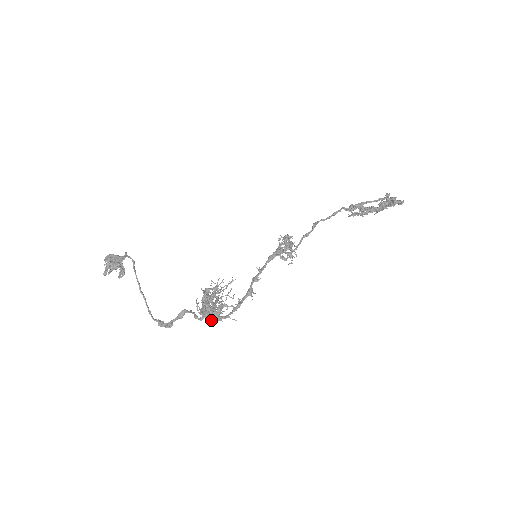
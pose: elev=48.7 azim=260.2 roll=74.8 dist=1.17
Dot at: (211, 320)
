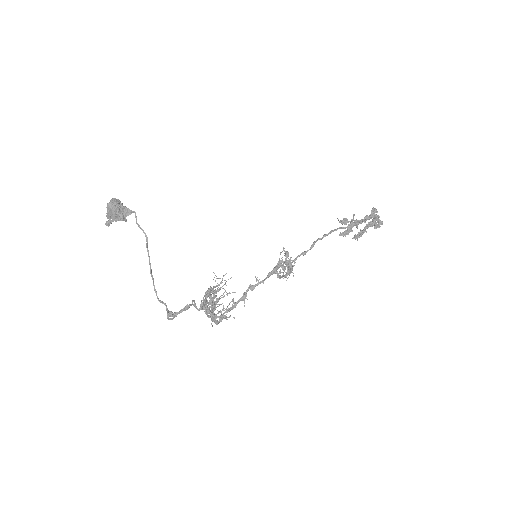
Dot at: occluded
